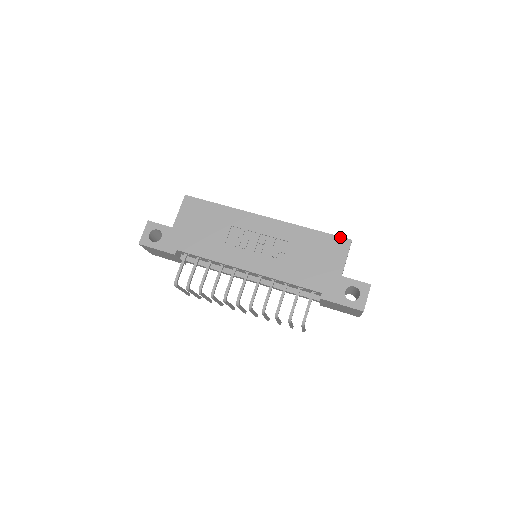
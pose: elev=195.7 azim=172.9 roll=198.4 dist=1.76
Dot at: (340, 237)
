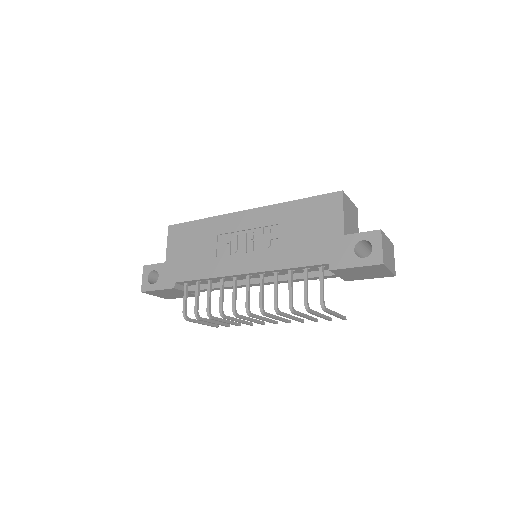
Dot at: (328, 194)
